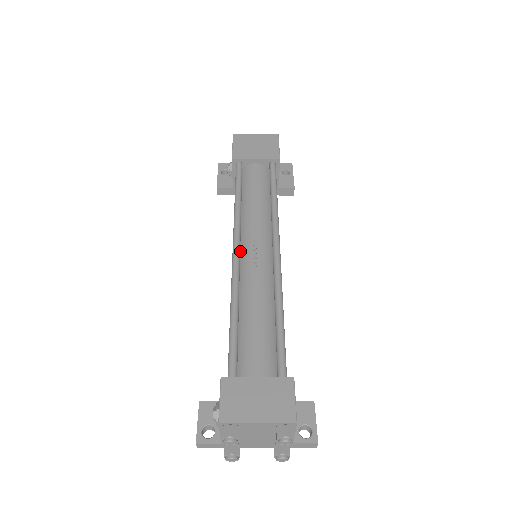
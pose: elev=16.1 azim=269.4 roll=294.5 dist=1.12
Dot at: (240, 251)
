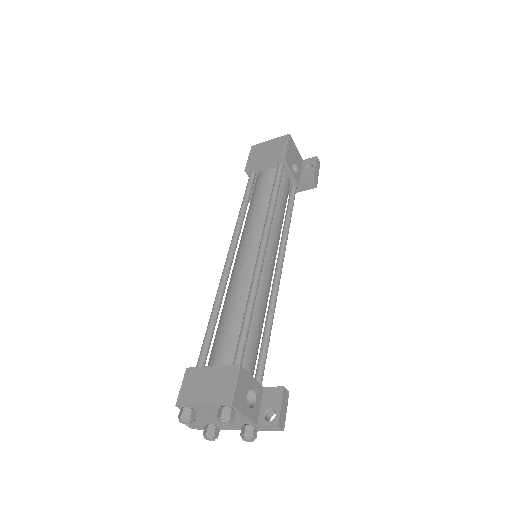
Dot at: occluded
